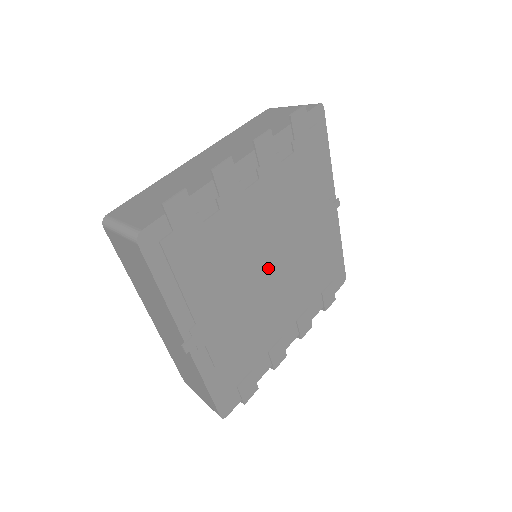
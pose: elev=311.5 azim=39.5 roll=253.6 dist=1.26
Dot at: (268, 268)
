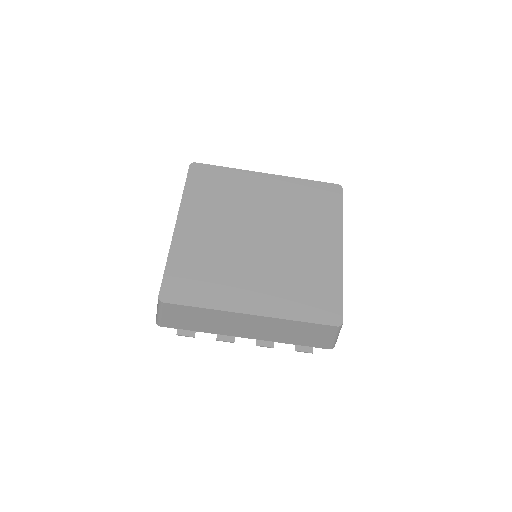
Dot at: occluded
